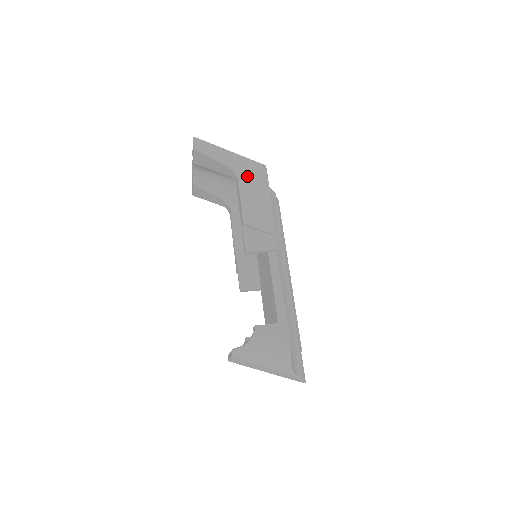
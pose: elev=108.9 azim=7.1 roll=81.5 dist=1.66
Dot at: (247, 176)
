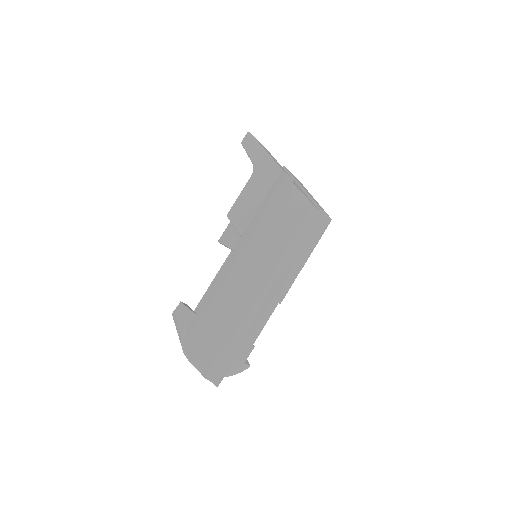
Dot at: (259, 175)
